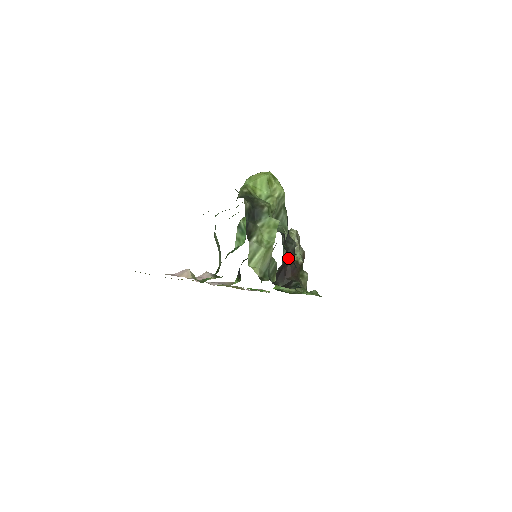
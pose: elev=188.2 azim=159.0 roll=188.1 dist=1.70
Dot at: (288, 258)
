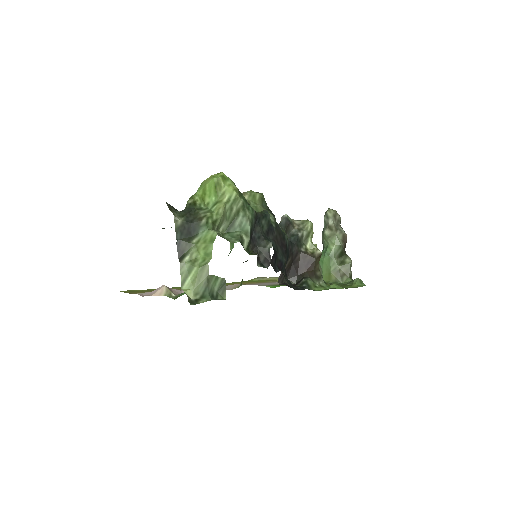
Dot at: (298, 252)
